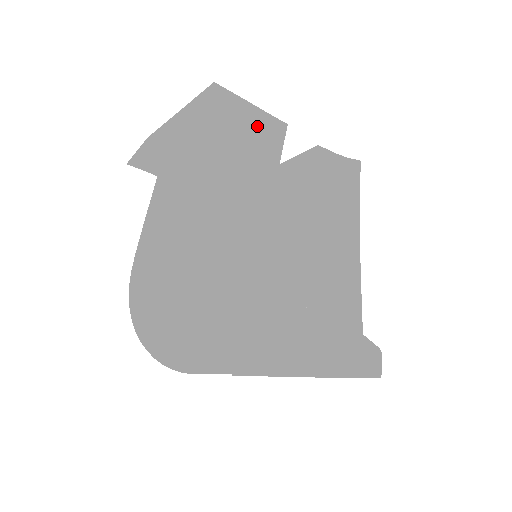
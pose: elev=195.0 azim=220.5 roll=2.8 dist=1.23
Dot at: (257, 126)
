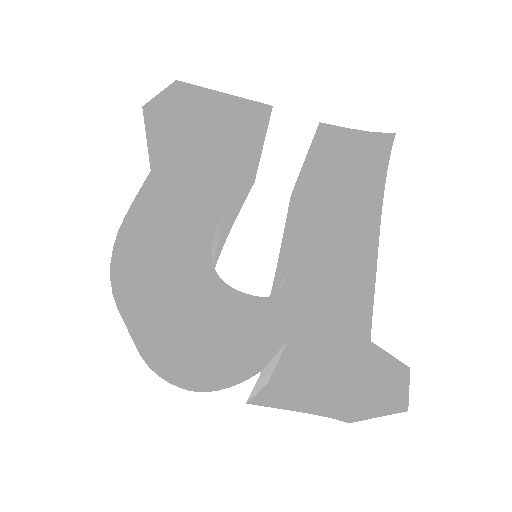
Dot at: (218, 109)
